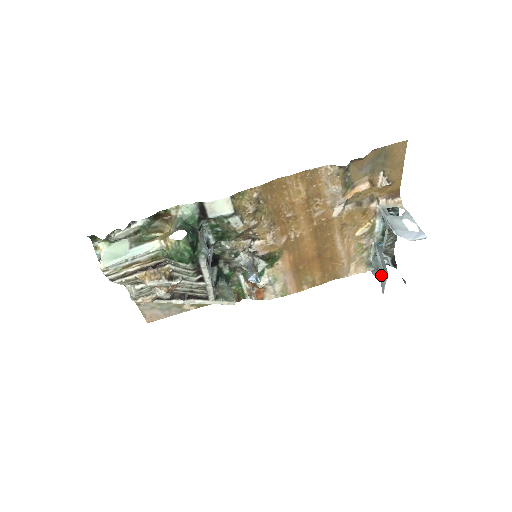
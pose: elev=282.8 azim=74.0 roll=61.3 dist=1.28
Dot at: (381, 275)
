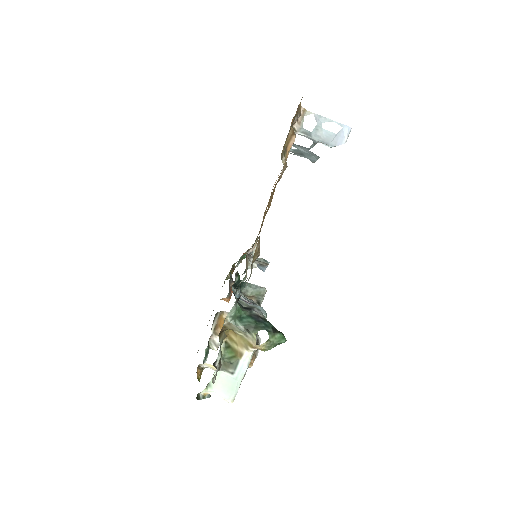
Dot at: (308, 157)
